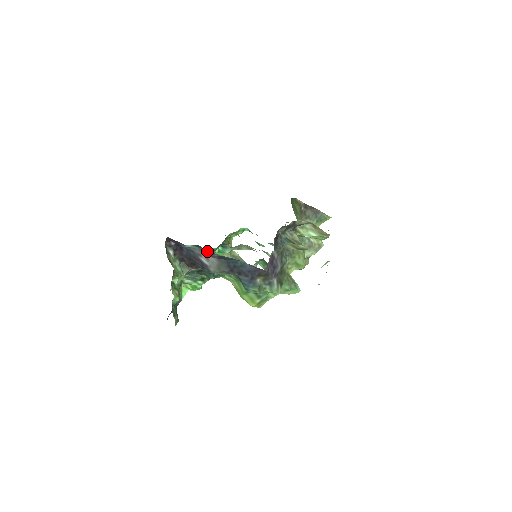
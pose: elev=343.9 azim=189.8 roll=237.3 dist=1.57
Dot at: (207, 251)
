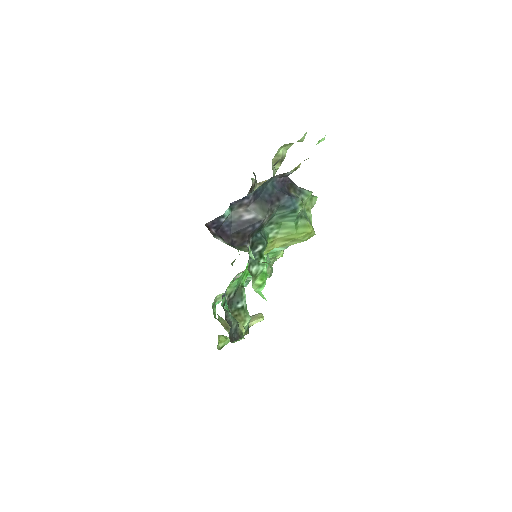
Dot at: (242, 200)
